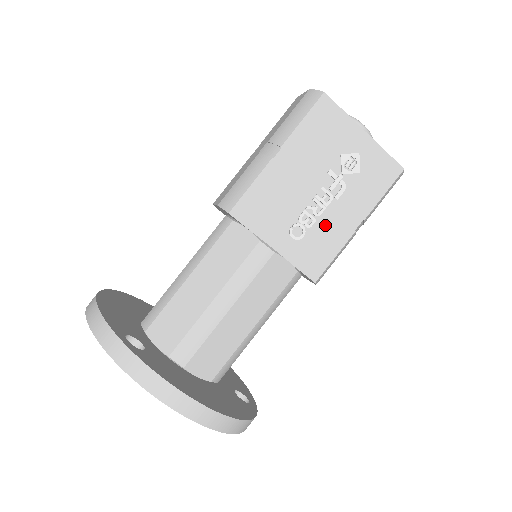
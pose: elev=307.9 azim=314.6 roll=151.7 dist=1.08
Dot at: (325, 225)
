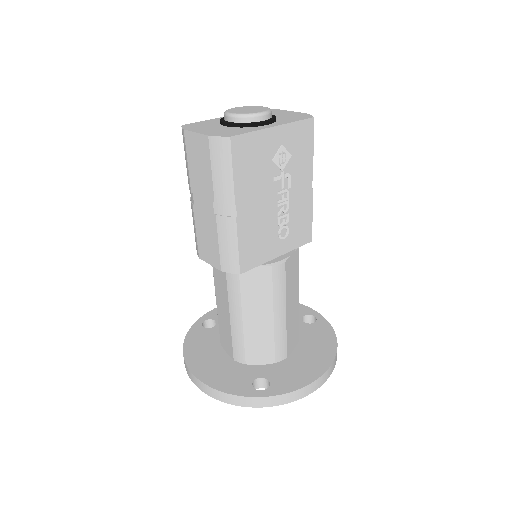
Dot at: (295, 209)
